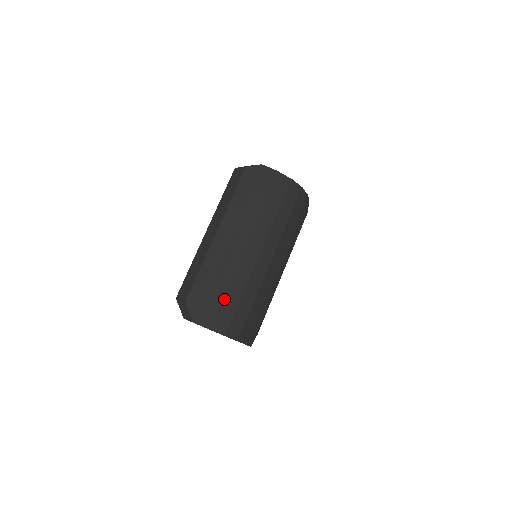
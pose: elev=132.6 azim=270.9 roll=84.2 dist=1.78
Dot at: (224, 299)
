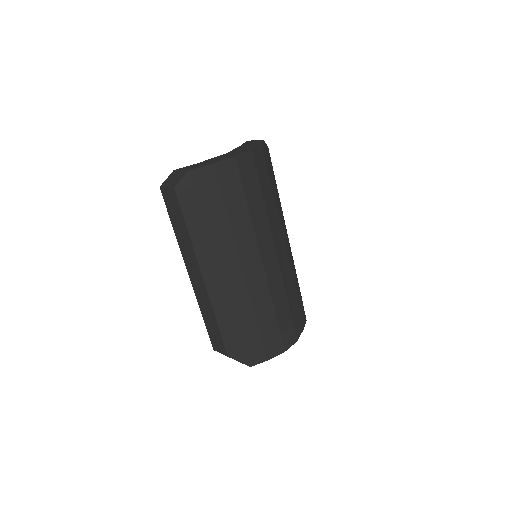
Dot at: (261, 328)
